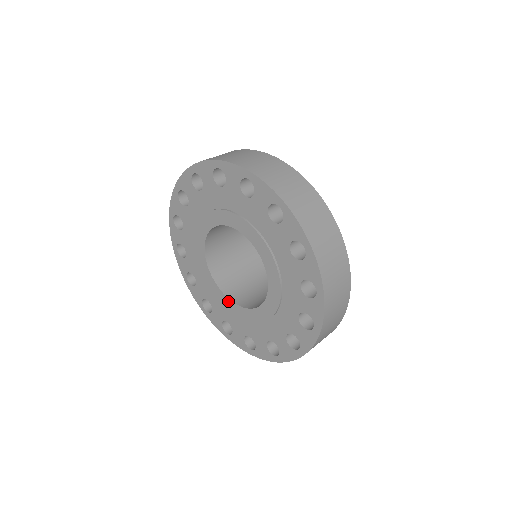
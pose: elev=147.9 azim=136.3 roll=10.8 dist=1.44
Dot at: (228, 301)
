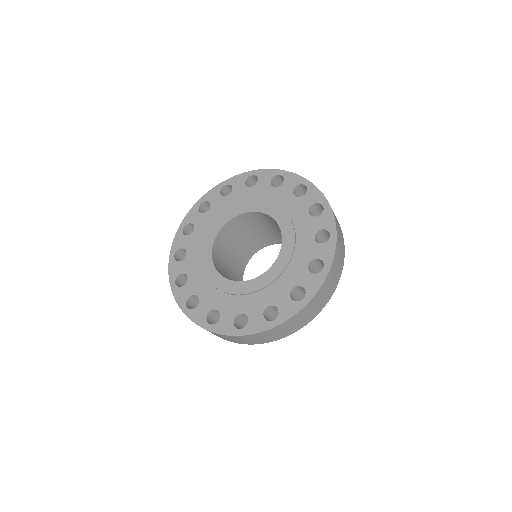
Dot at: (270, 271)
